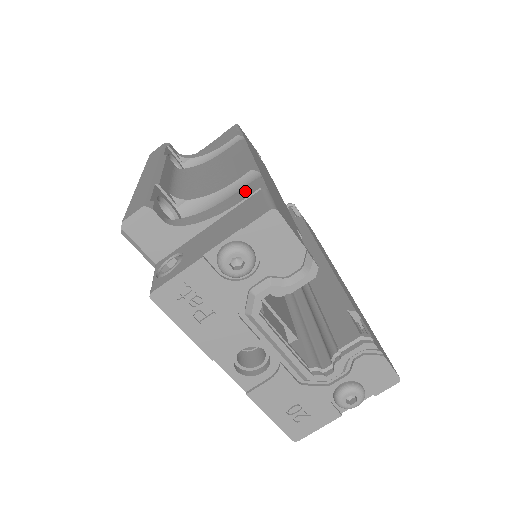
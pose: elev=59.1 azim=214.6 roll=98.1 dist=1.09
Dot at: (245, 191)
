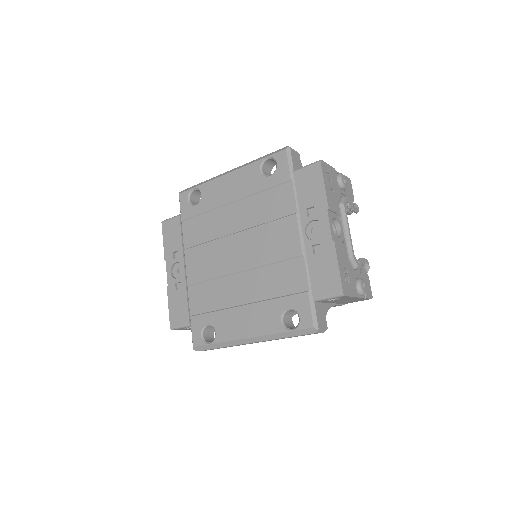
Dot at: occluded
